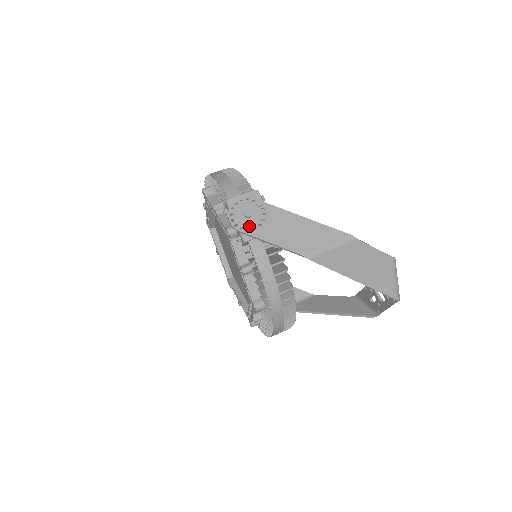
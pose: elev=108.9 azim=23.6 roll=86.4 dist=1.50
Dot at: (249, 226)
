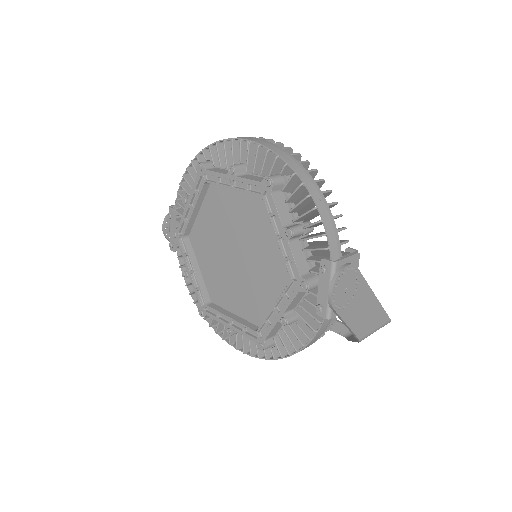
Dot at: (342, 303)
